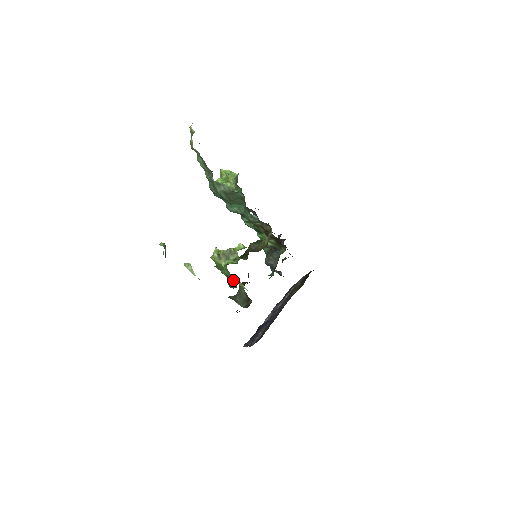
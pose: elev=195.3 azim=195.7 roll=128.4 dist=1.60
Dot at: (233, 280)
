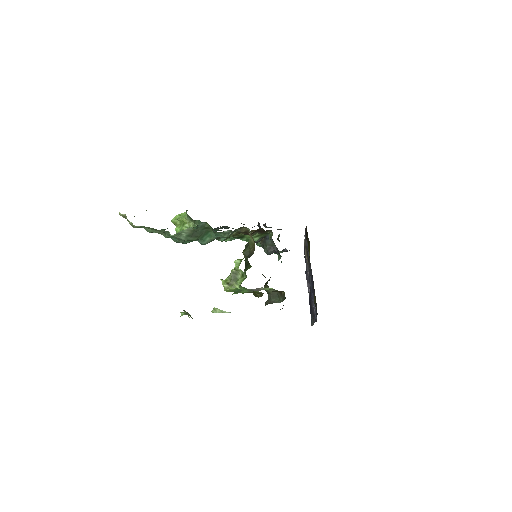
Dot at: (256, 291)
